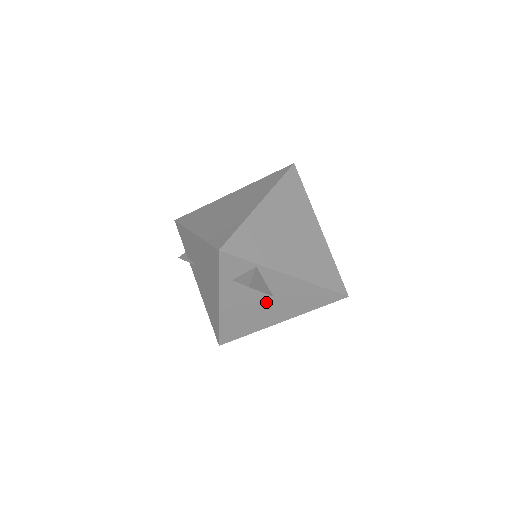
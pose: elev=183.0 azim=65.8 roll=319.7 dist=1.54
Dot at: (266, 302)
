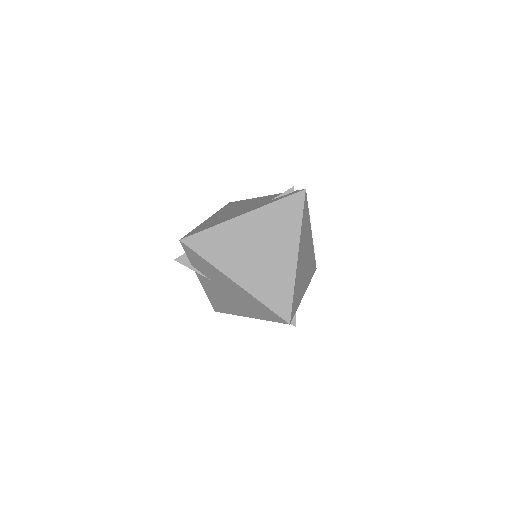
Dot at: occluded
